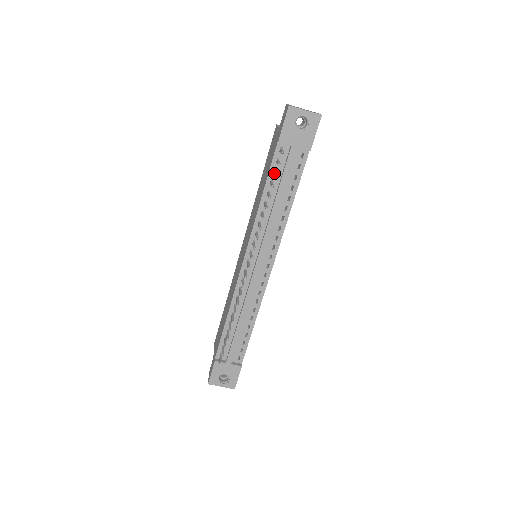
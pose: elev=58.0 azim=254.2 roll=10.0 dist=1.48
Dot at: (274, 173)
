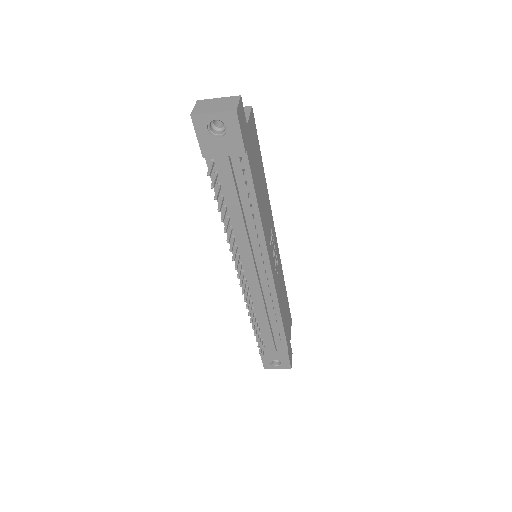
Dot at: (215, 194)
